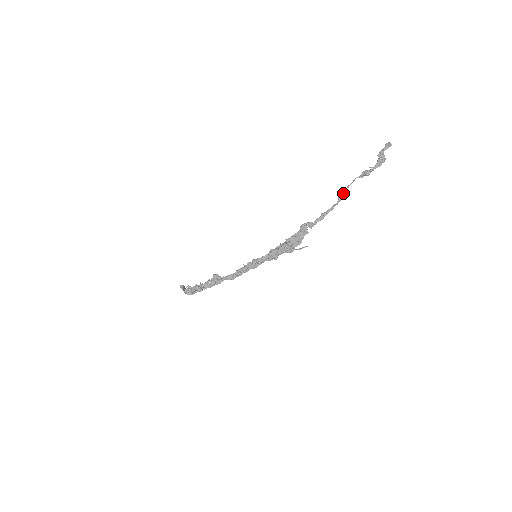
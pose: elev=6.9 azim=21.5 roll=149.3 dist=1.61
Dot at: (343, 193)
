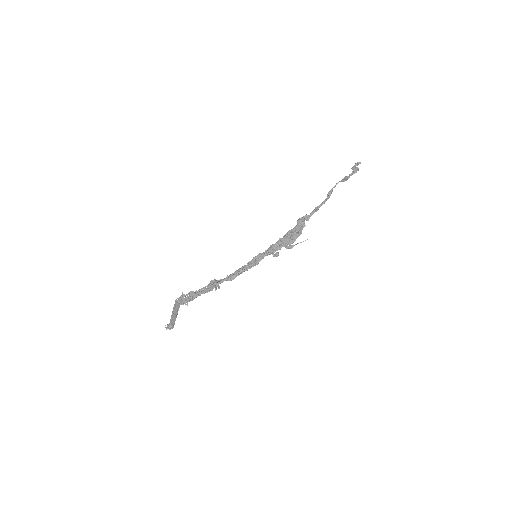
Dot at: (330, 191)
